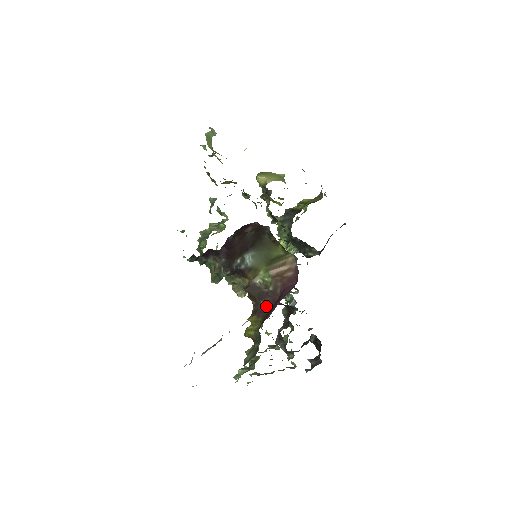
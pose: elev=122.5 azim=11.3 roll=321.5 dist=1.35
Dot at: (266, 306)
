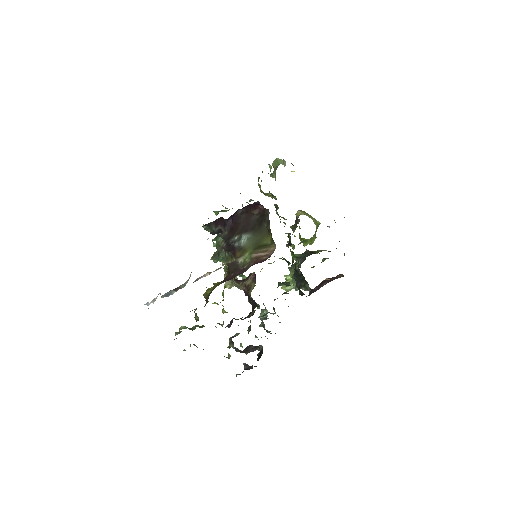
Dot at: (233, 277)
